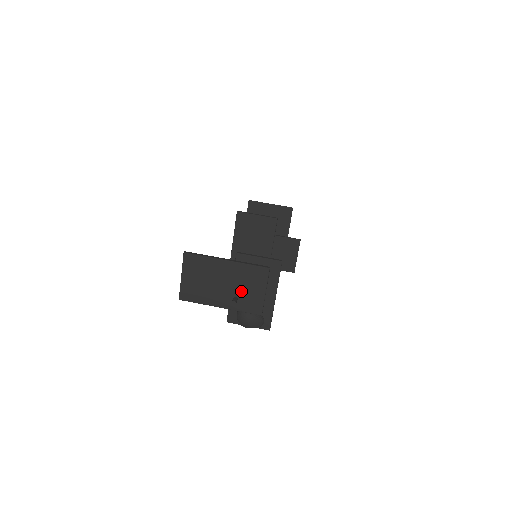
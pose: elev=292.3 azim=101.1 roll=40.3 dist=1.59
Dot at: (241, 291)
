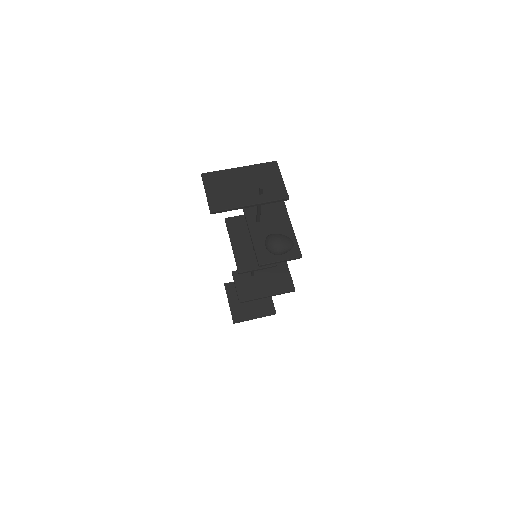
Dot at: (262, 185)
